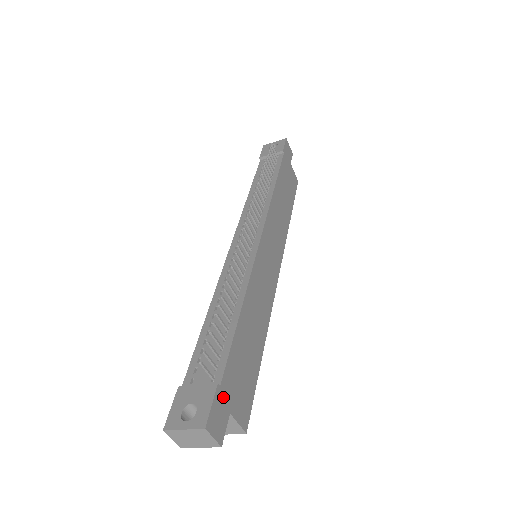
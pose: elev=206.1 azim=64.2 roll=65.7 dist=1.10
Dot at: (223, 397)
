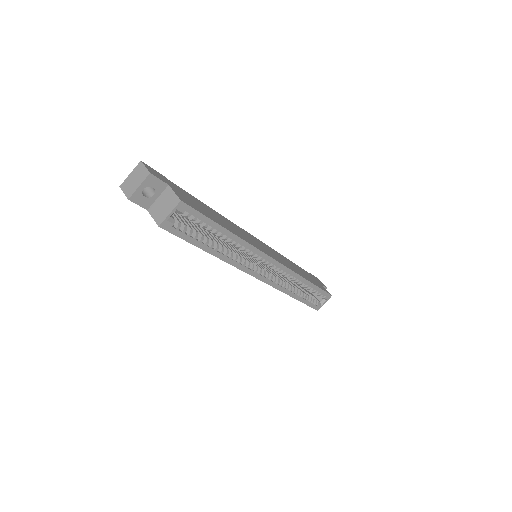
Dot at: (166, 180)
